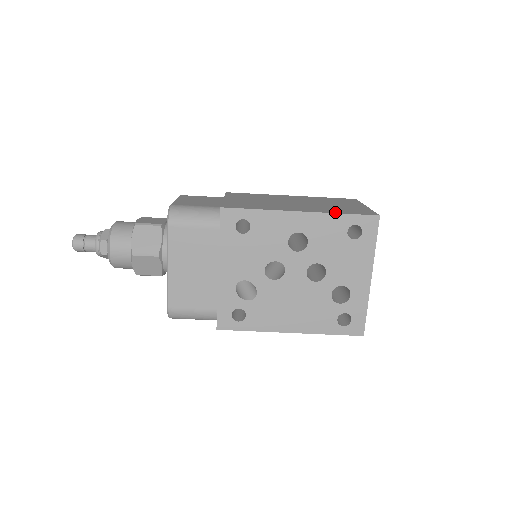
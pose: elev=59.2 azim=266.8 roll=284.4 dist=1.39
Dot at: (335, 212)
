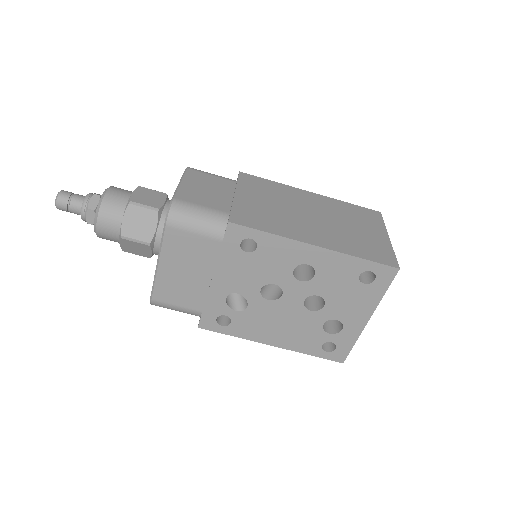
Dot at: (353, 253)
